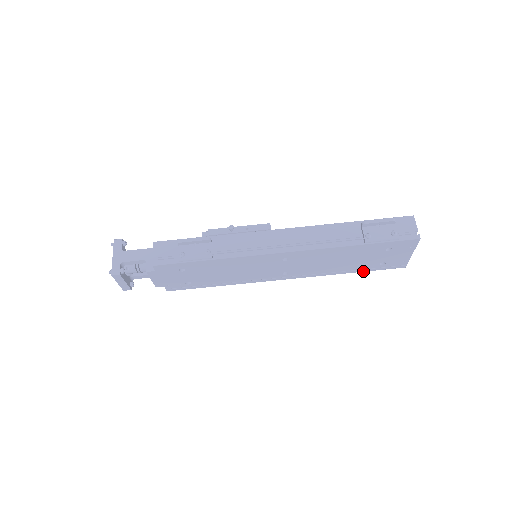
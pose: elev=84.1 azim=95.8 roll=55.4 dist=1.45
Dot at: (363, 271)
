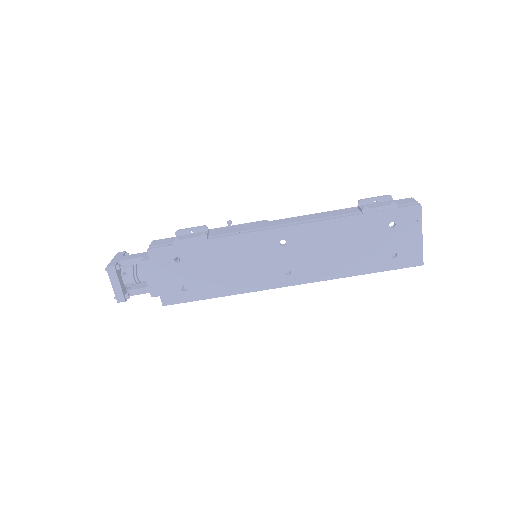
Dot at: (376, 271)
